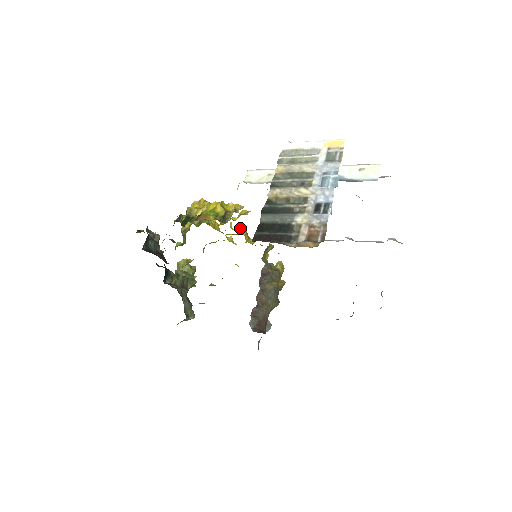
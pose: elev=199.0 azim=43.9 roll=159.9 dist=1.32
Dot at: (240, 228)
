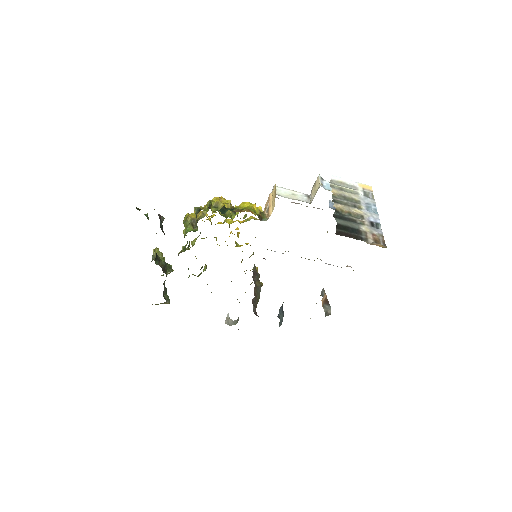
Dot at: occluded
